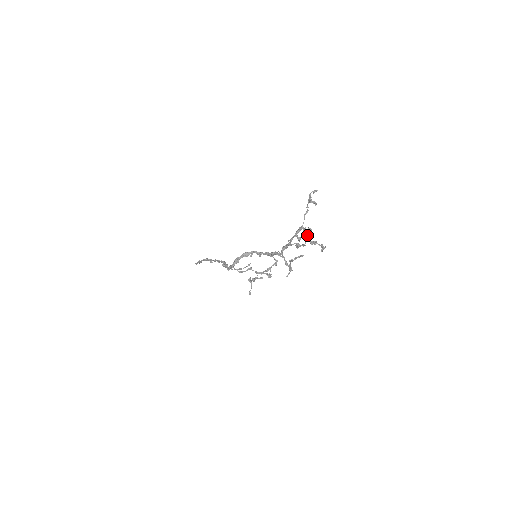
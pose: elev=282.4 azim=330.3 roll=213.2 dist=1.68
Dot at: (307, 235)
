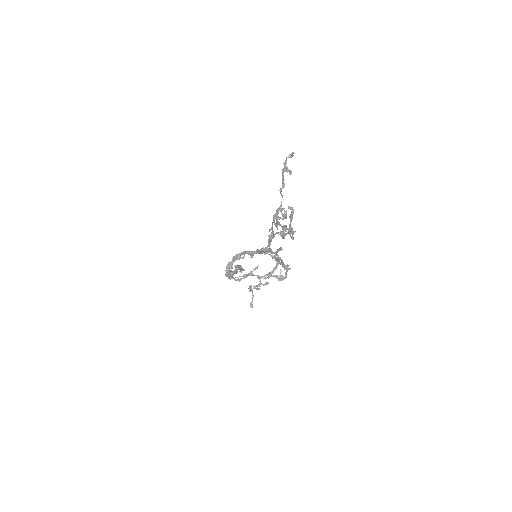
Dot at: (276, 219)
